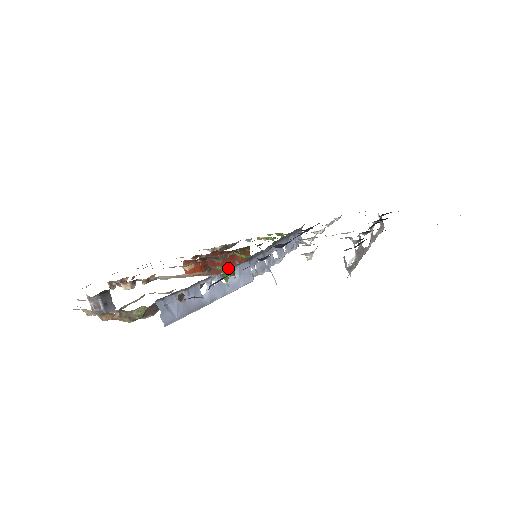
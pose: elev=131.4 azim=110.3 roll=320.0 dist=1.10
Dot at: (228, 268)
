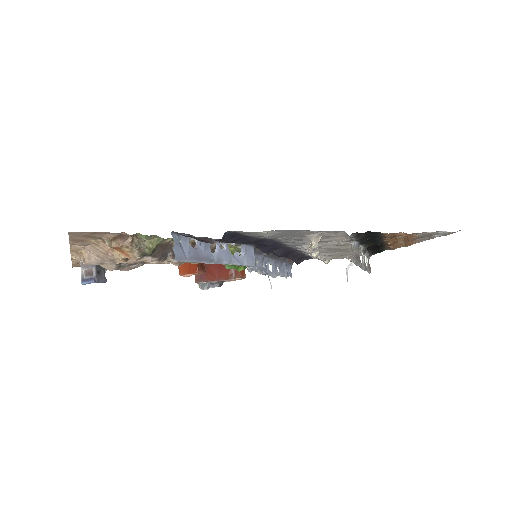
Dot at: (233, 248)
